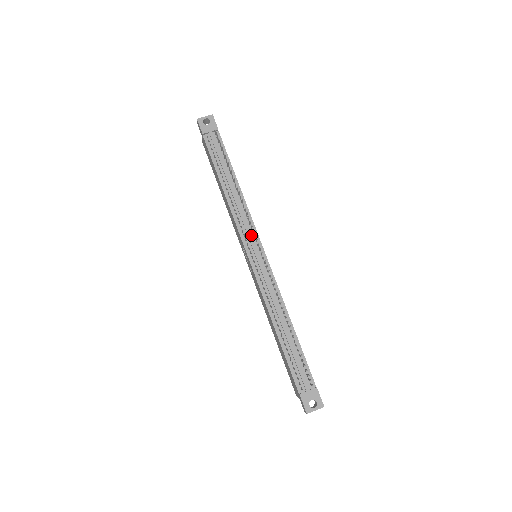
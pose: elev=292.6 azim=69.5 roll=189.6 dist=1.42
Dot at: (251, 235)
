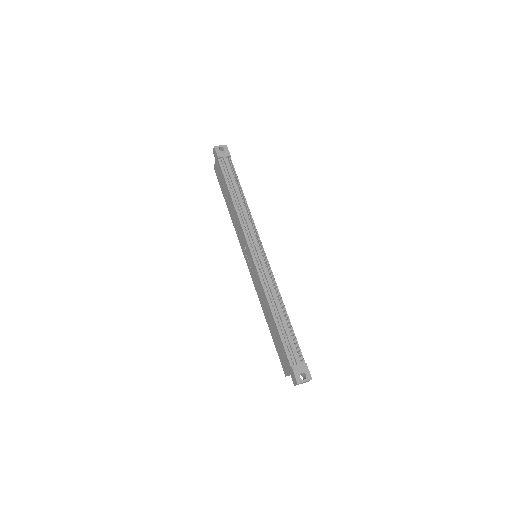
Dot at: (254, 237)
